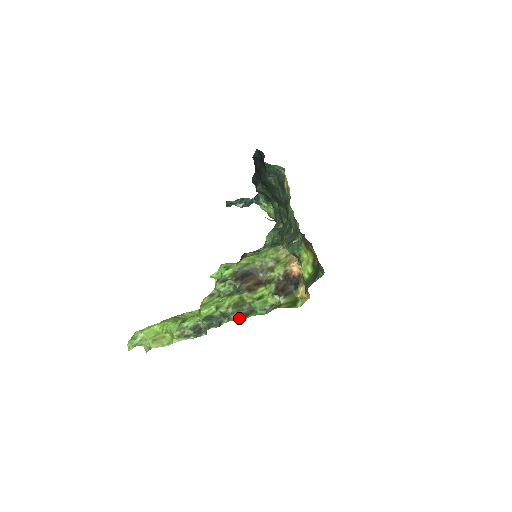
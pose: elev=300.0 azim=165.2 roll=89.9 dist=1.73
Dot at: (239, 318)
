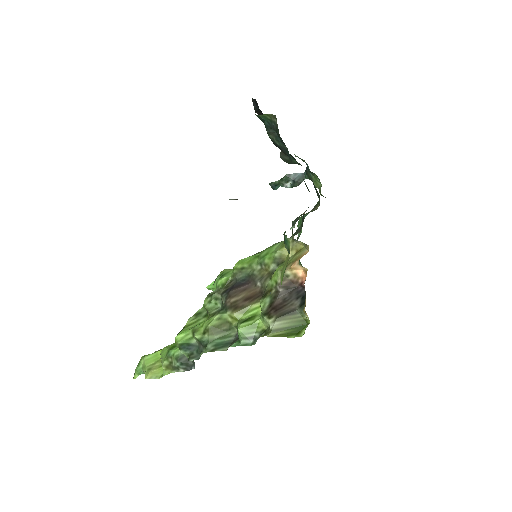
Dot at: (217, 349)
